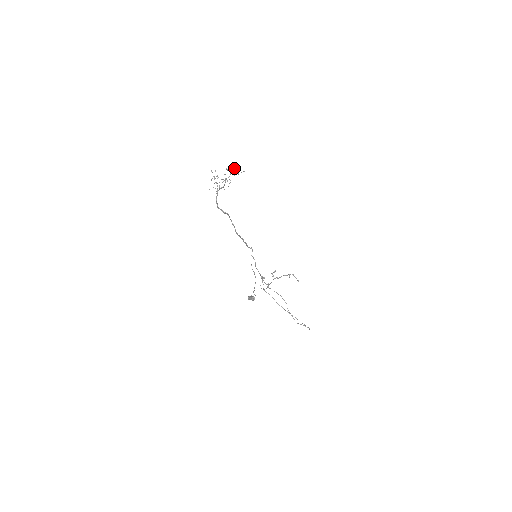
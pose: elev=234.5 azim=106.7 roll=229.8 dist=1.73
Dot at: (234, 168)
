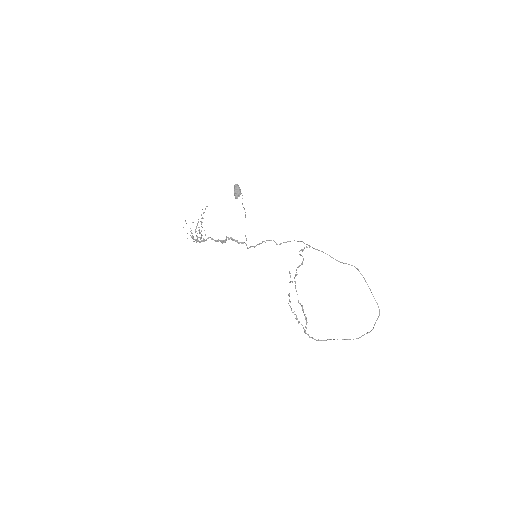
Dot at: occluded
